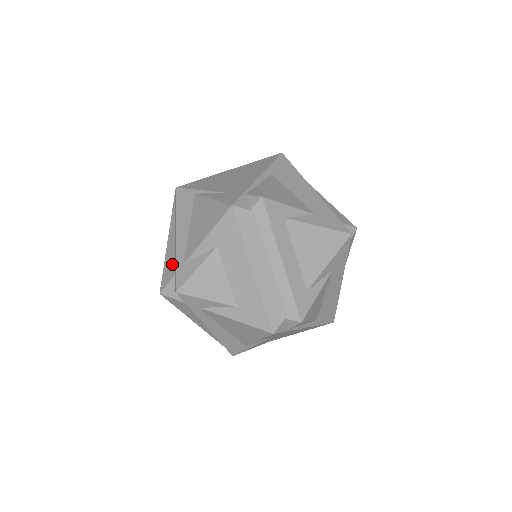
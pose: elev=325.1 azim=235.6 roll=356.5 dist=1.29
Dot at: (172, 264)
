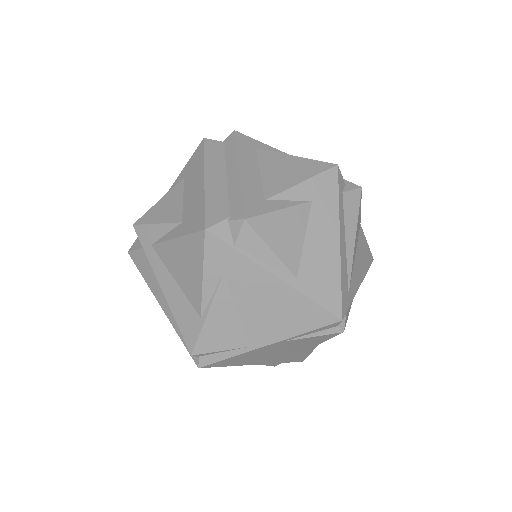
Dot at: occluded
